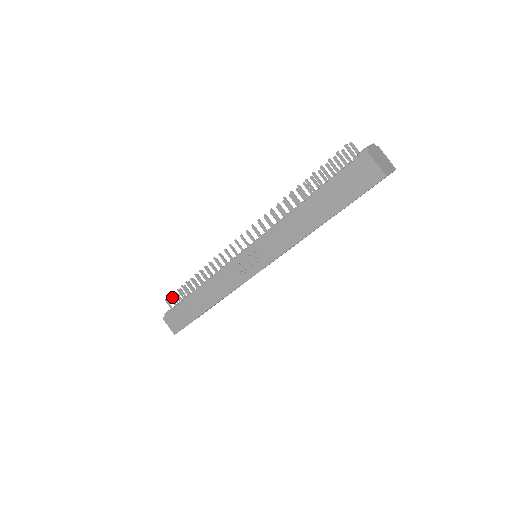
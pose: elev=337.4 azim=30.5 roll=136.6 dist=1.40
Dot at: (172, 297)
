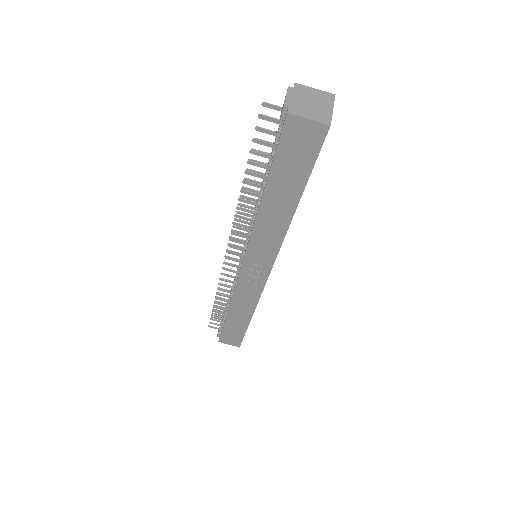
Dot at: occluded
